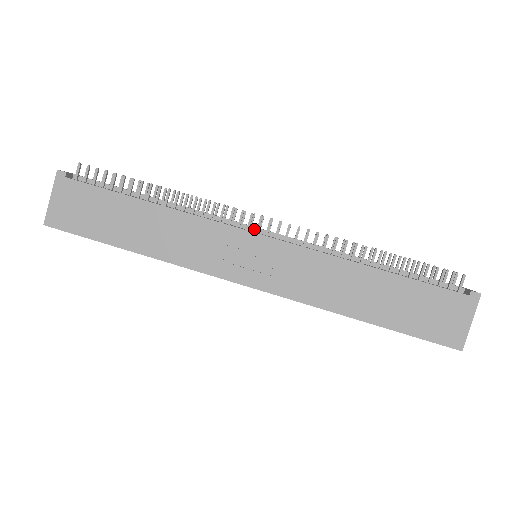
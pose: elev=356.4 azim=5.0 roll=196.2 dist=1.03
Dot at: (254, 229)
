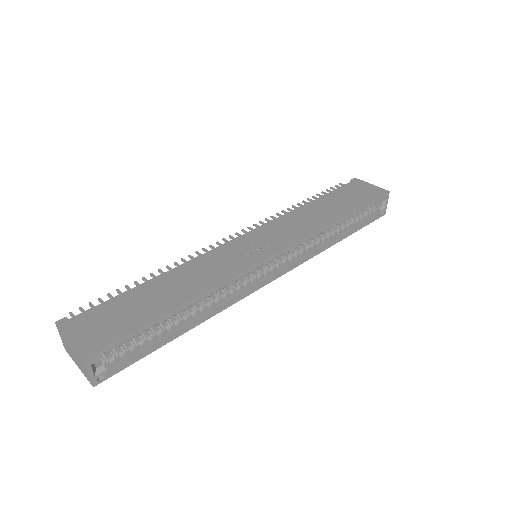
Dot at: occluded
